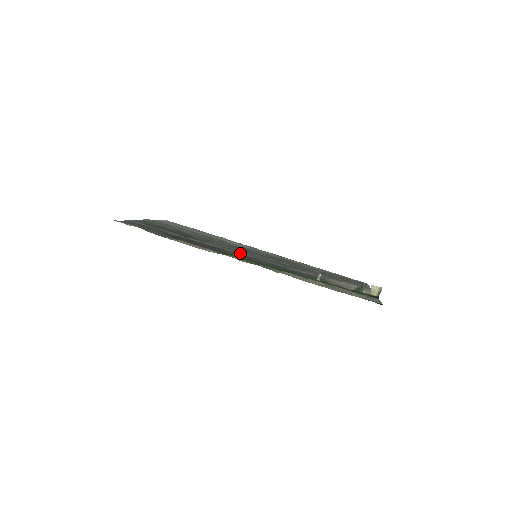
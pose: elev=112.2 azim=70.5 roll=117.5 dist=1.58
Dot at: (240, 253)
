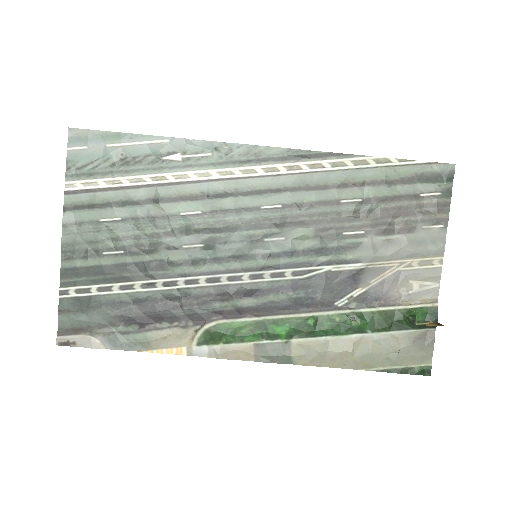
Dot at: (232, 275)
